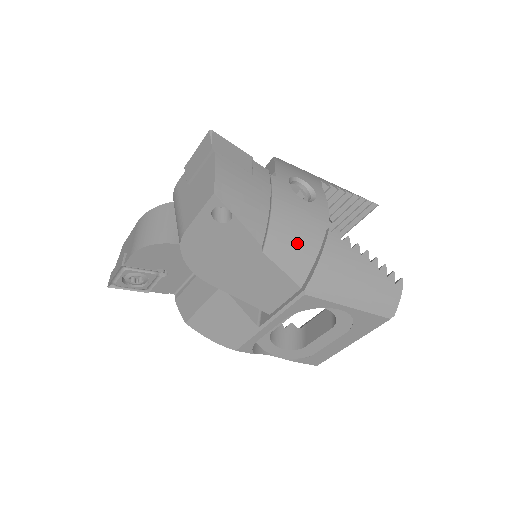
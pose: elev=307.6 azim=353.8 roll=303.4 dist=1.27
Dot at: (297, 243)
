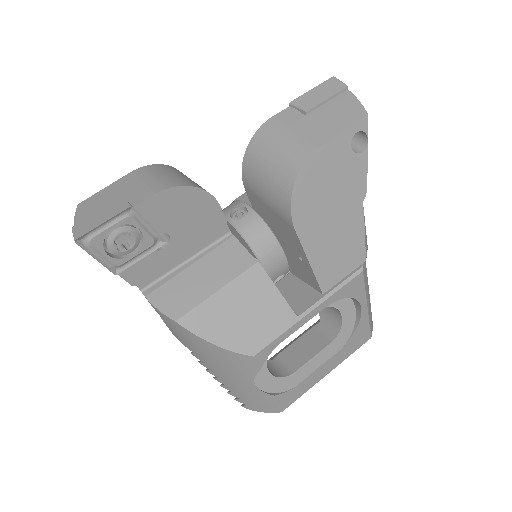
Dot at: occluded
